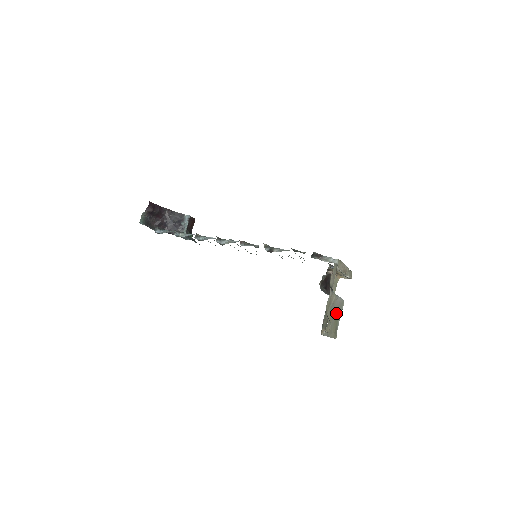
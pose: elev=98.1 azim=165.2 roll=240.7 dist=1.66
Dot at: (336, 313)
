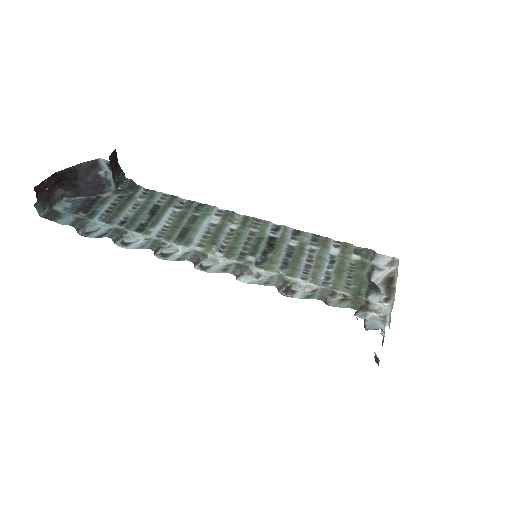
Dot at: occluded
